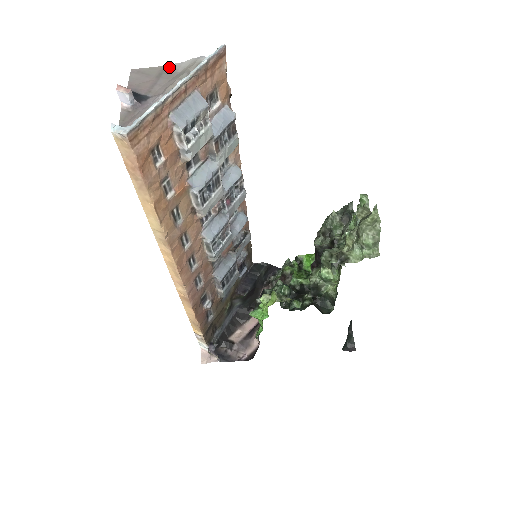
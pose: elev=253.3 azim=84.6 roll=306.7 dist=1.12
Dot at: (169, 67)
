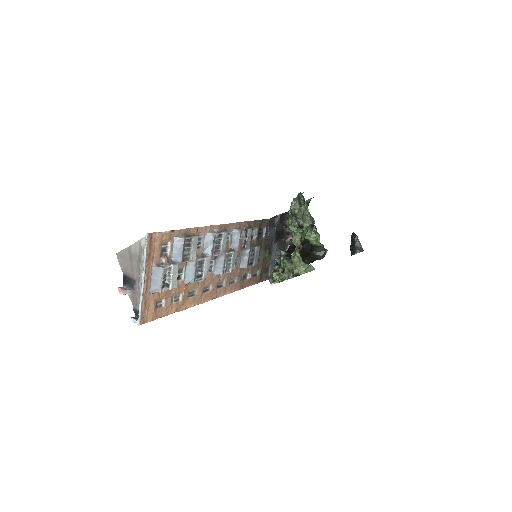
Dot at: (131, 248)
